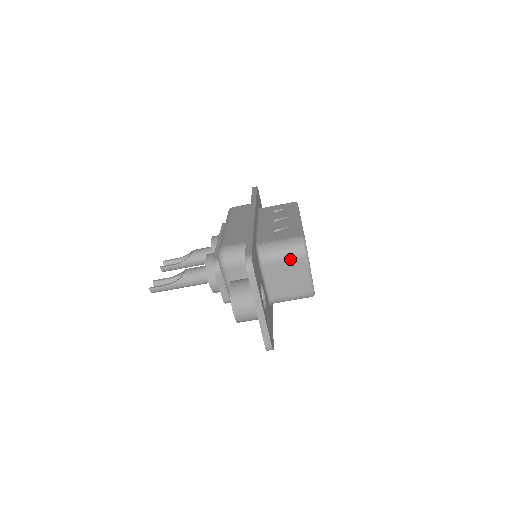
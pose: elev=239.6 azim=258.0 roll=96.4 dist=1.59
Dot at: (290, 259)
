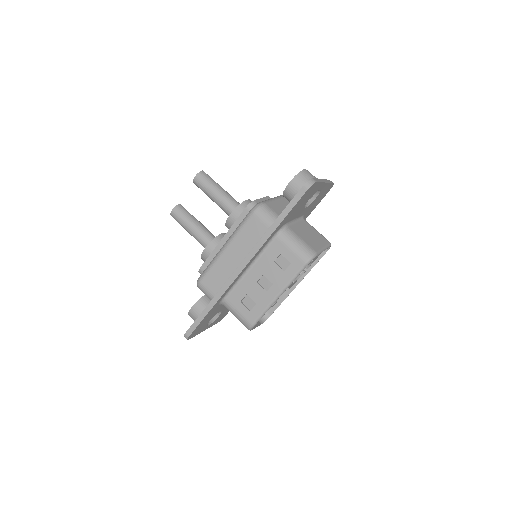
Dot at: (321, 234)
